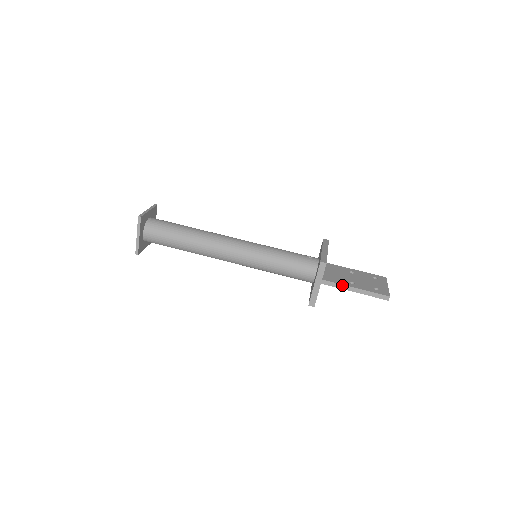
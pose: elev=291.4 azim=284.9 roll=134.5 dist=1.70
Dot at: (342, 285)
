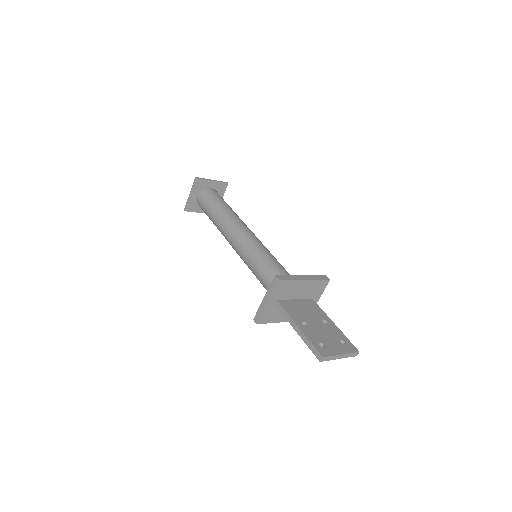
Dot at: (289, 317)
